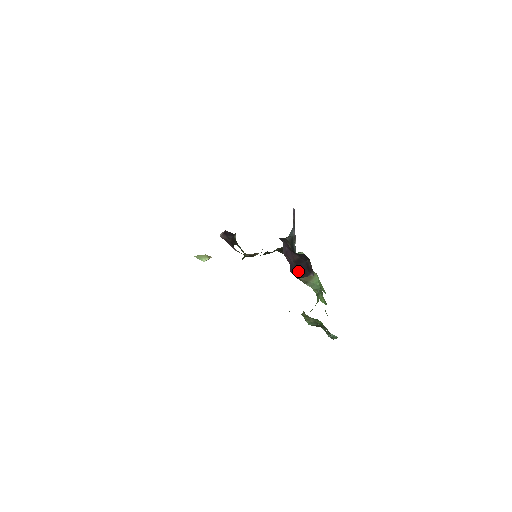
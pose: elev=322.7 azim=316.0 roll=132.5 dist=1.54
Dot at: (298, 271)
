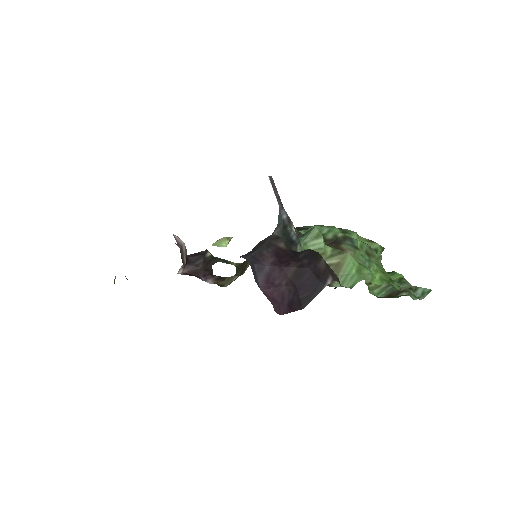
Dot at: (300, 294)
